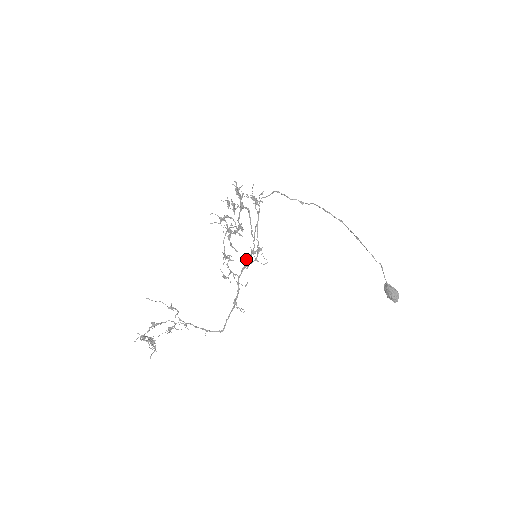
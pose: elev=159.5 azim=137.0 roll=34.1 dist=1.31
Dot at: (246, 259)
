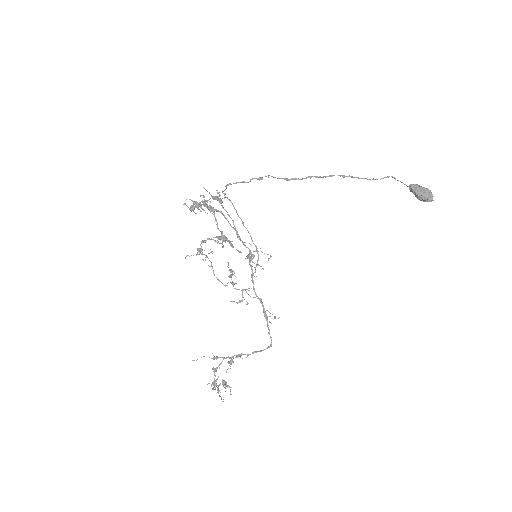
Dot at: (249, 264)
